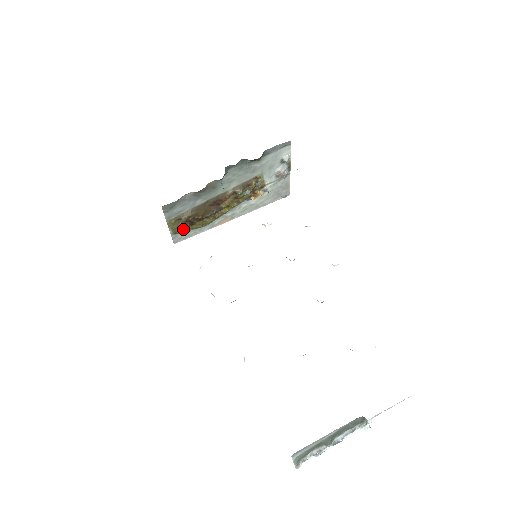
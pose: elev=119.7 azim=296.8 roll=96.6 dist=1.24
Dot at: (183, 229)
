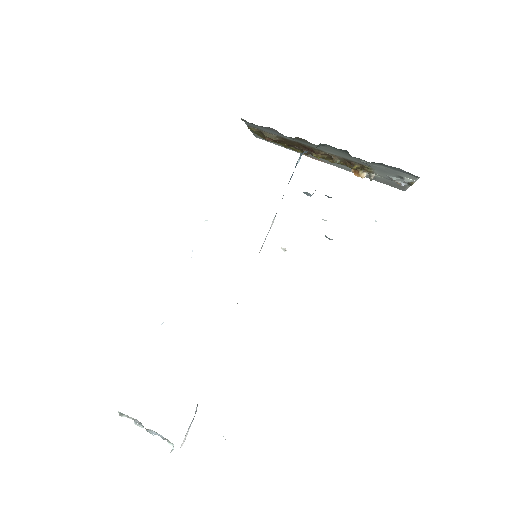
Dot at: occluded
